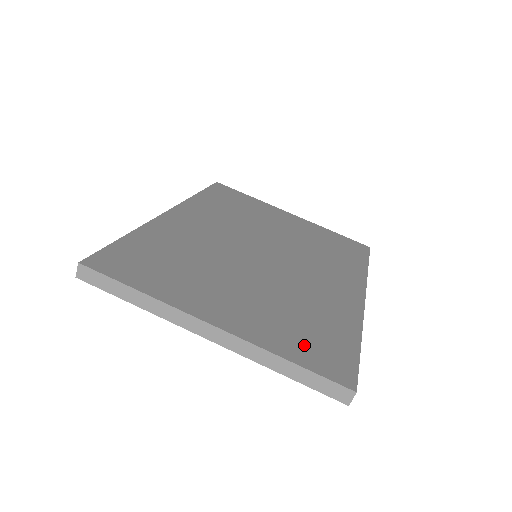
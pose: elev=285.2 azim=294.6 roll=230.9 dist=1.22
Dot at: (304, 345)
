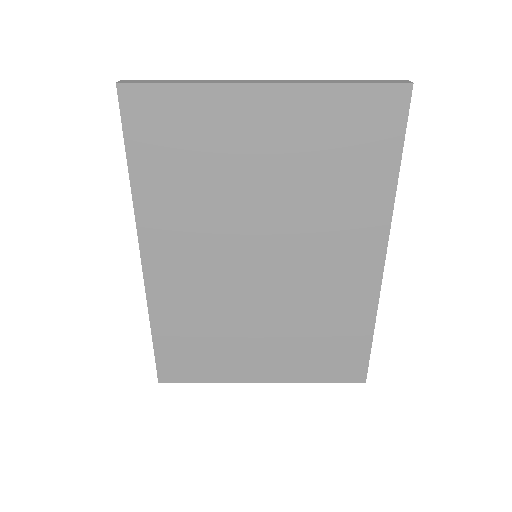
Dot at: (326, 365)
